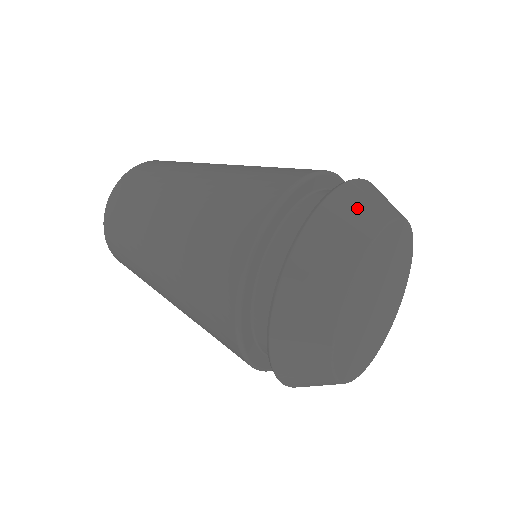
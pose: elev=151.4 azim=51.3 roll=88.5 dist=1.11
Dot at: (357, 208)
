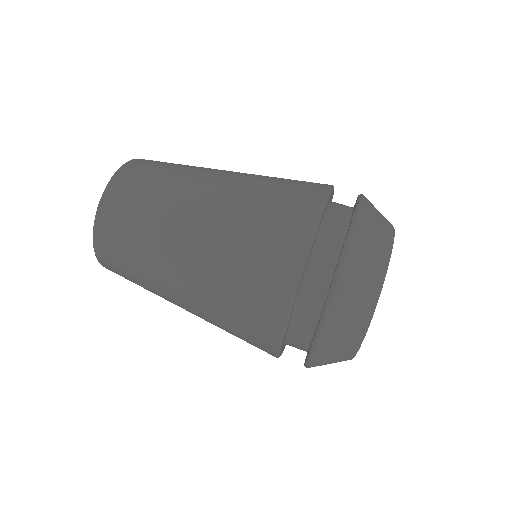
Dot at: (373, 236)
